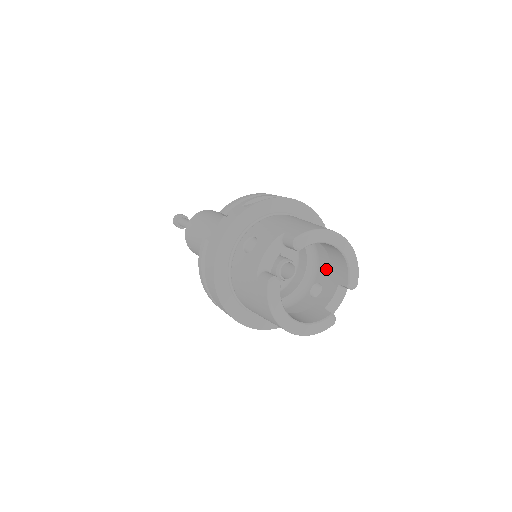
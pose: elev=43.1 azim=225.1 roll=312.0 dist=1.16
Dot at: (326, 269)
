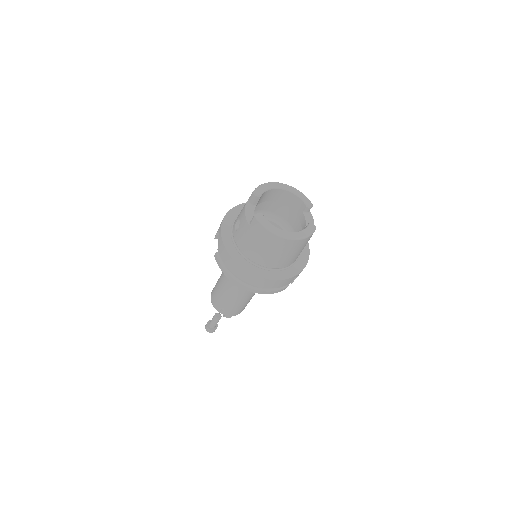
Dot at: (295, 221)
